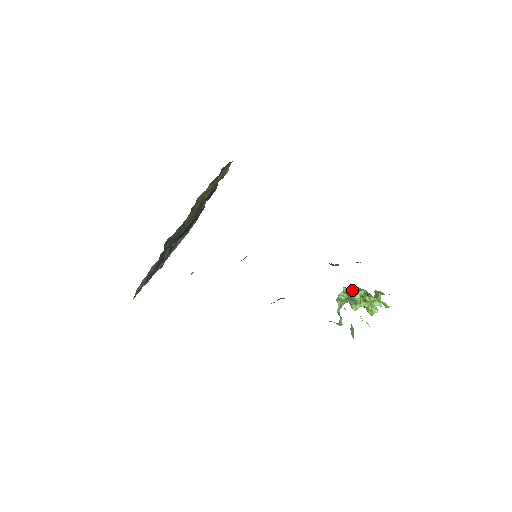
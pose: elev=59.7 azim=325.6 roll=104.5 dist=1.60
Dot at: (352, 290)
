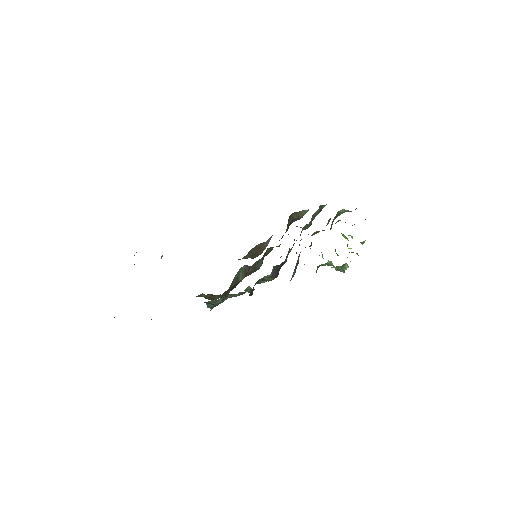
Dot at: occluded
